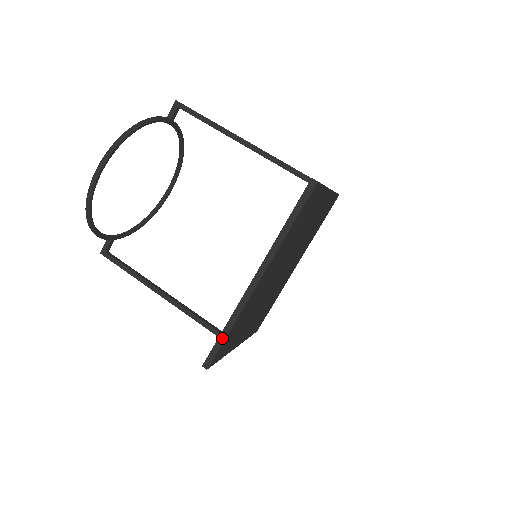
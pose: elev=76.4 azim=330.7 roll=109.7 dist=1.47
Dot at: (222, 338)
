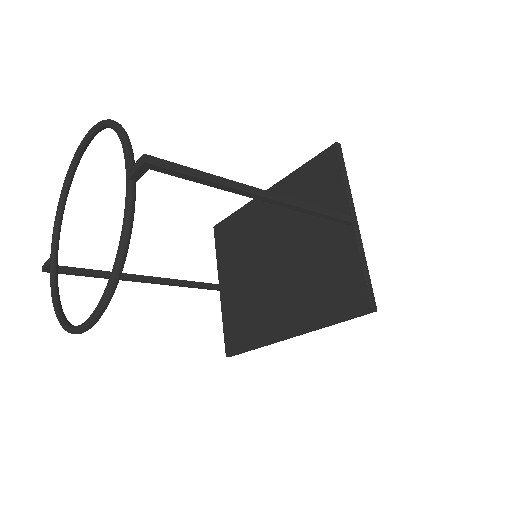
Dot at: (247, 351)
